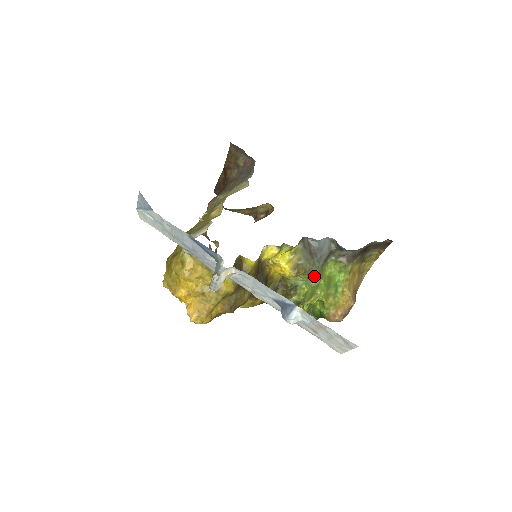
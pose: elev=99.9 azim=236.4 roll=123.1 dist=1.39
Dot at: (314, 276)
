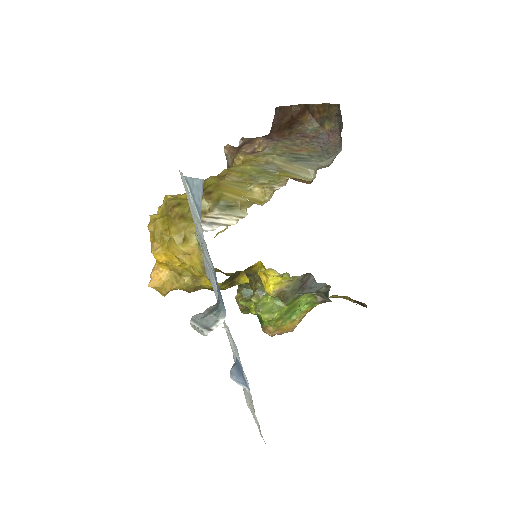
Dot at: (285, 302)
